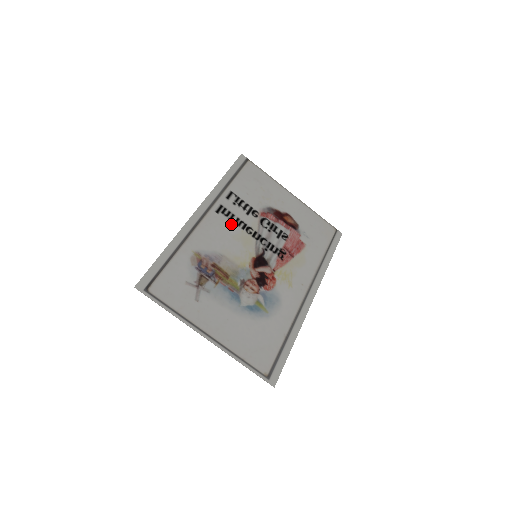
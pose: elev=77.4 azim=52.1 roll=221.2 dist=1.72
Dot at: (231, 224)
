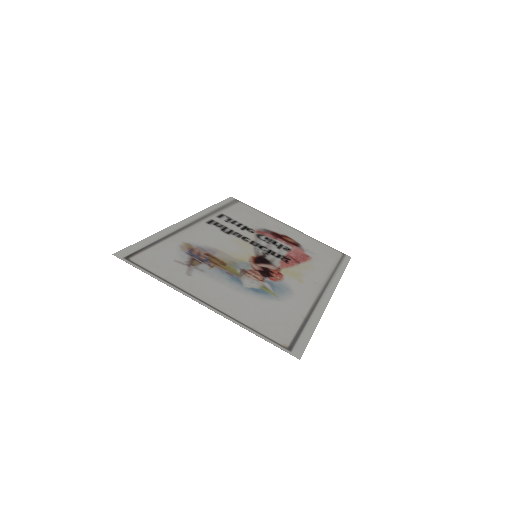
Dot at: (225, 232)
